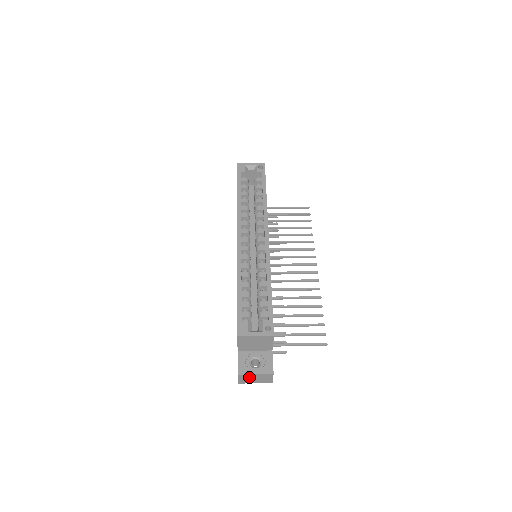
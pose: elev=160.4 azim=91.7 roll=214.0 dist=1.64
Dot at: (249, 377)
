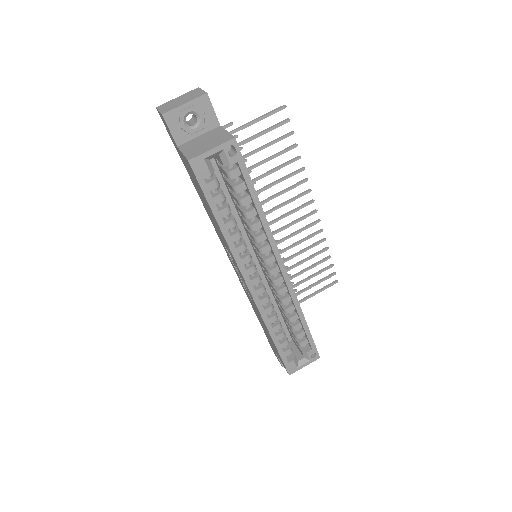
Dot at: occluded
